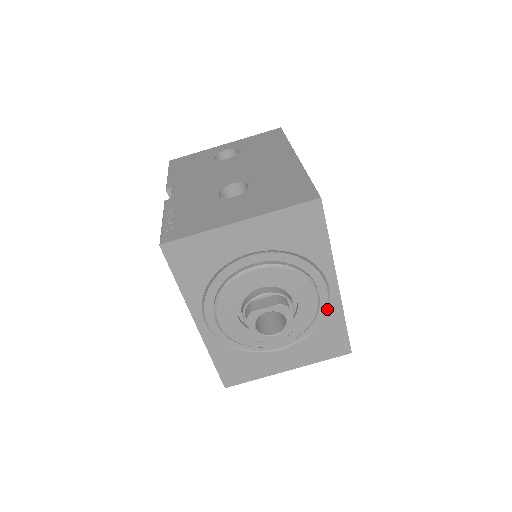
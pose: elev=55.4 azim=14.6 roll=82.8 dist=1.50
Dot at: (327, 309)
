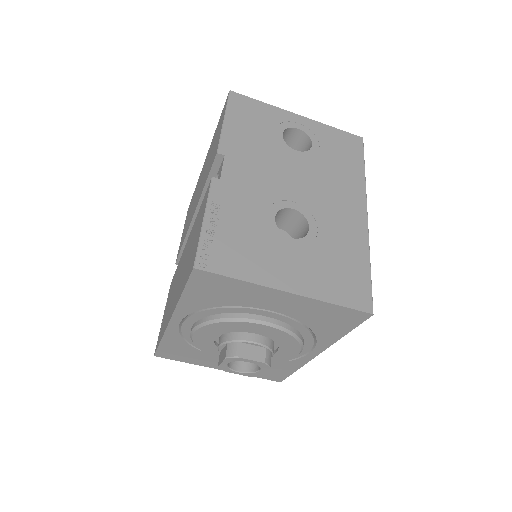
Dot at: (293, 359)
